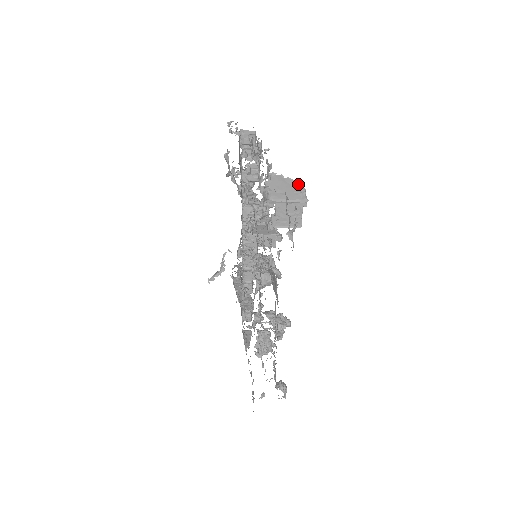
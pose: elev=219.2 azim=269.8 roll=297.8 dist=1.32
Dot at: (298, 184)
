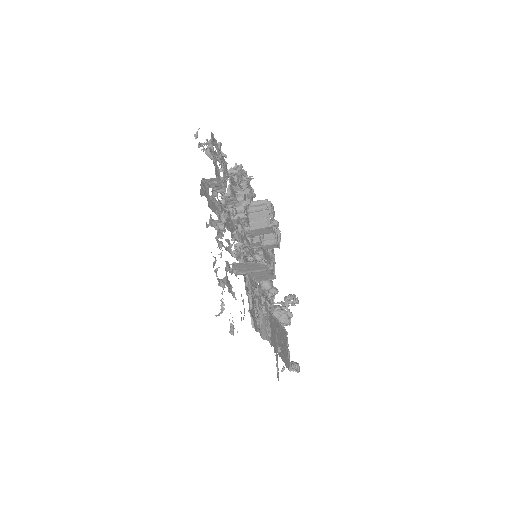
Dot at: (259, 263)
